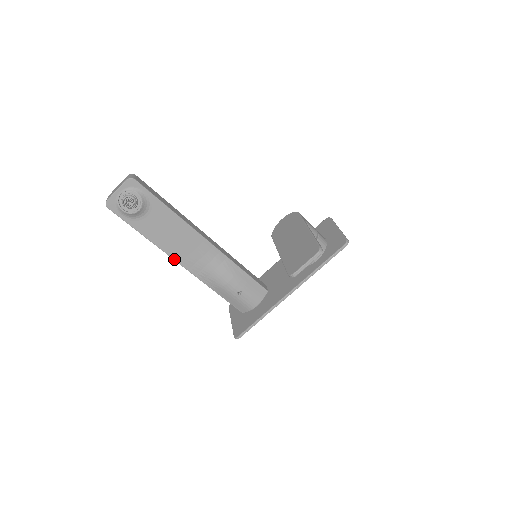
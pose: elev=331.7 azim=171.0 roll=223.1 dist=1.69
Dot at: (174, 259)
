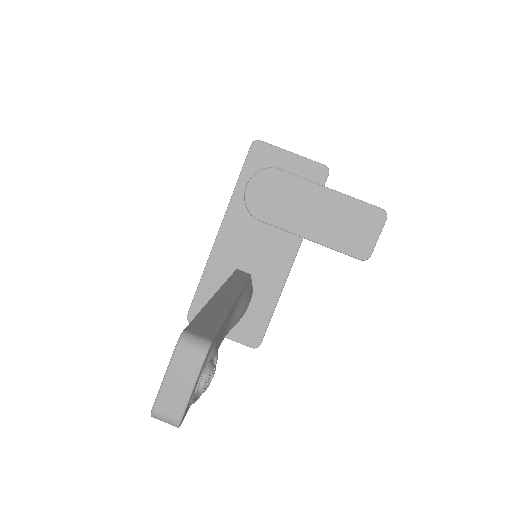
Dot at: occluded
